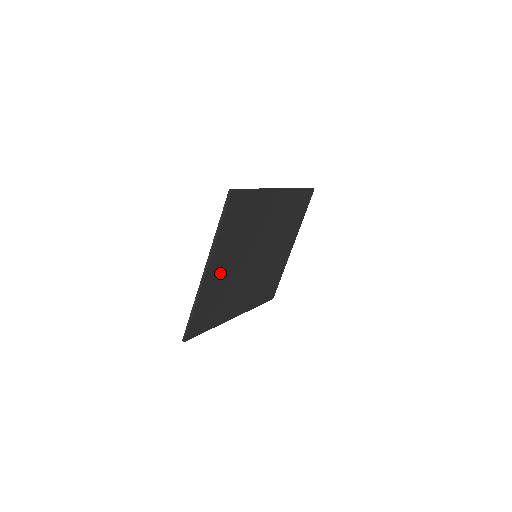
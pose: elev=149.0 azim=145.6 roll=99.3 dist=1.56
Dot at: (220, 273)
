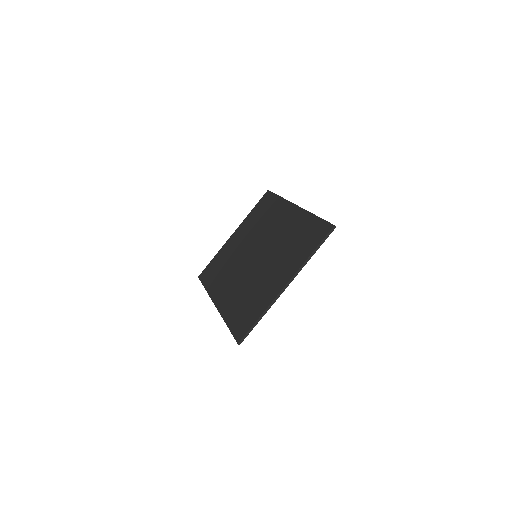
Dot at: (273, 282)
